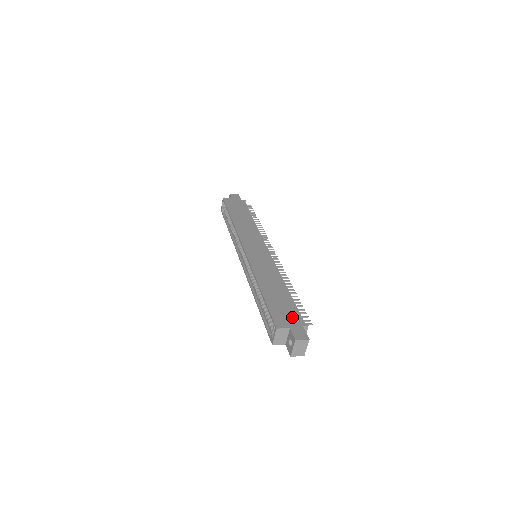
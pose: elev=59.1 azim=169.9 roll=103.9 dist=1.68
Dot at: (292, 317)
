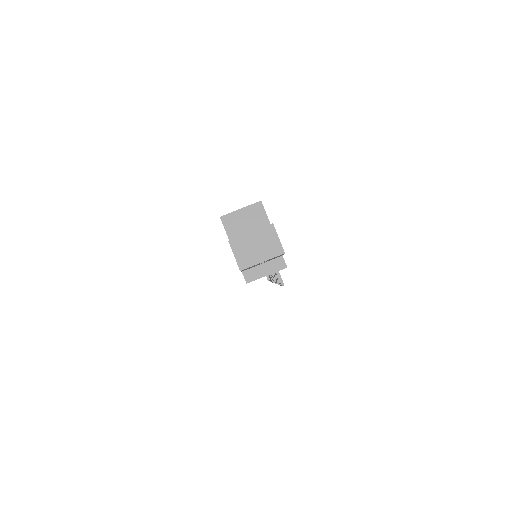
Dot at: occluded
